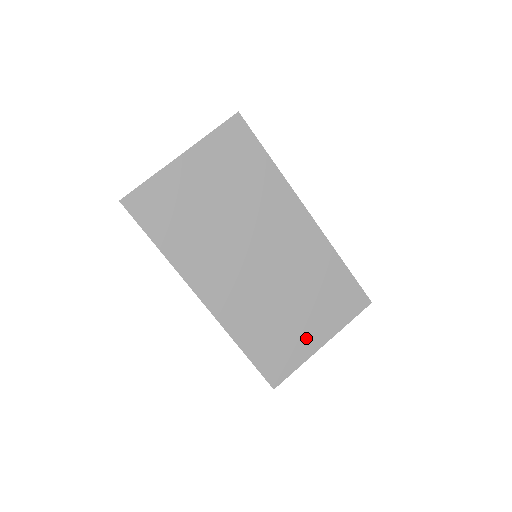
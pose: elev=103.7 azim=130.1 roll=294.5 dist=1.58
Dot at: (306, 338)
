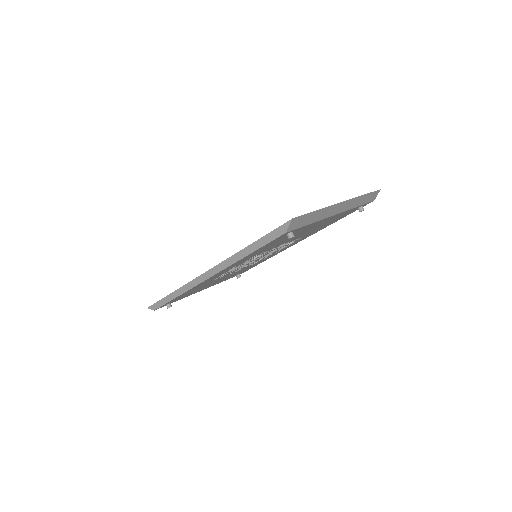
Dot at: occluded
